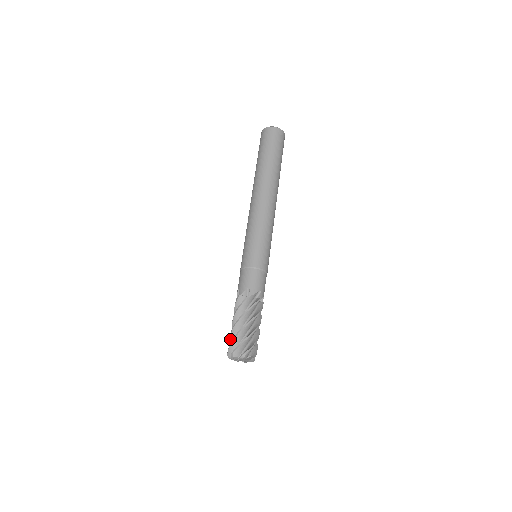
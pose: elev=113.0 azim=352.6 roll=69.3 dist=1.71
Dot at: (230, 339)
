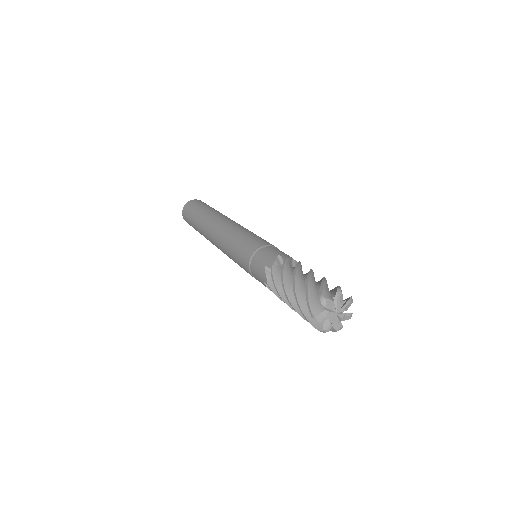
Dot at: (299, 302)
